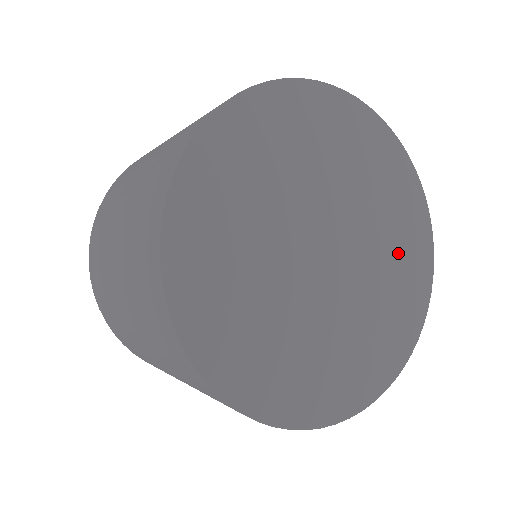
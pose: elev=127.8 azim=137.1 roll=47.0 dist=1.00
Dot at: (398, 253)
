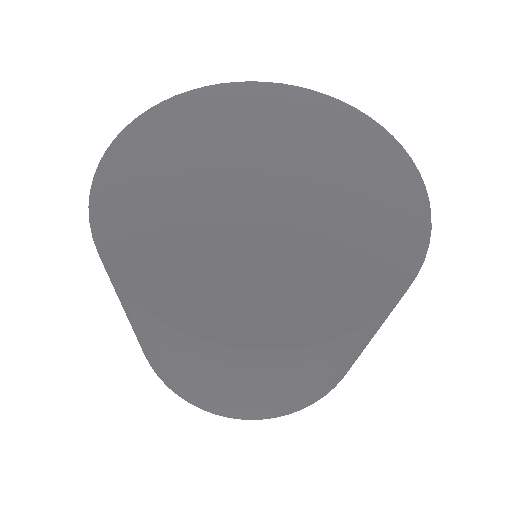
Dot at: (359, 236)
